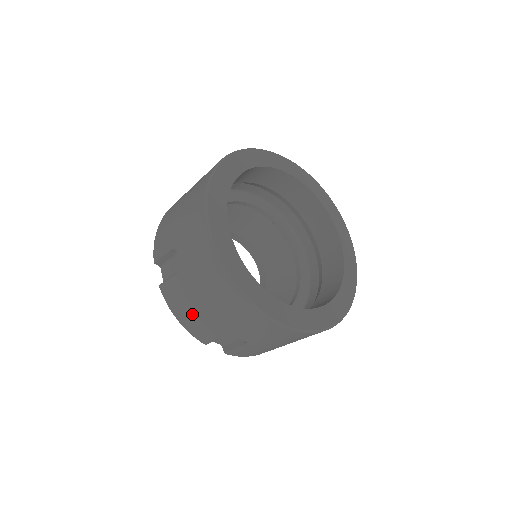
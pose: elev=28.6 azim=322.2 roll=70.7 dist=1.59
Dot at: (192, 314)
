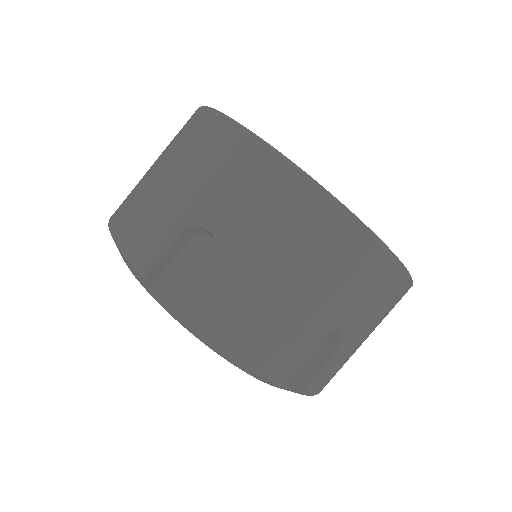
Dot at: (263, 317)
